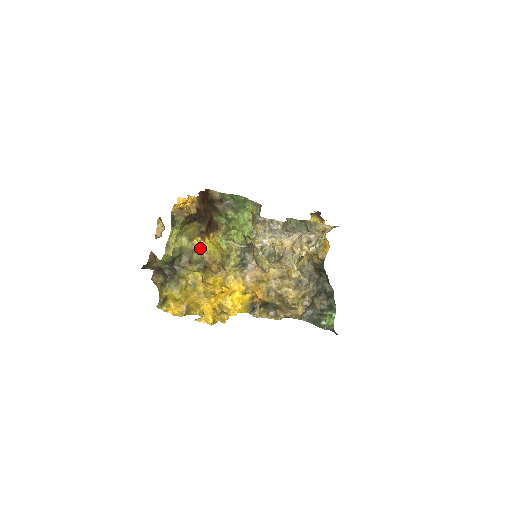
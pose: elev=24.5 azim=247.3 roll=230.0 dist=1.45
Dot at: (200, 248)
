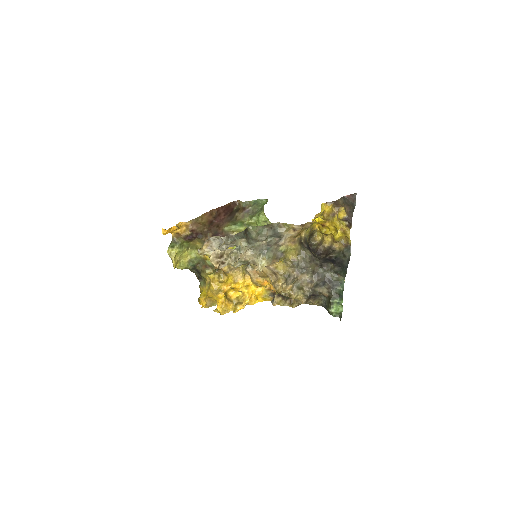
Dot at: occluded
